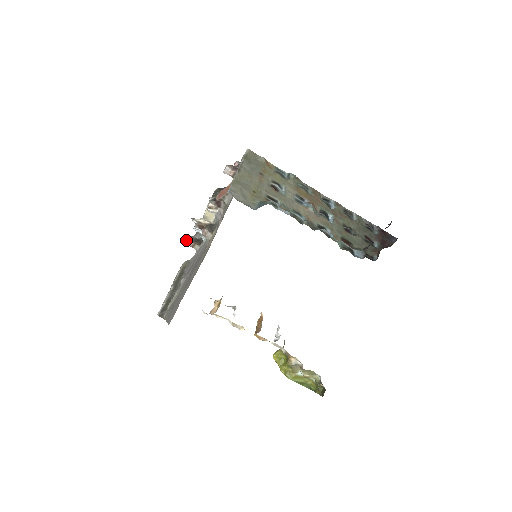
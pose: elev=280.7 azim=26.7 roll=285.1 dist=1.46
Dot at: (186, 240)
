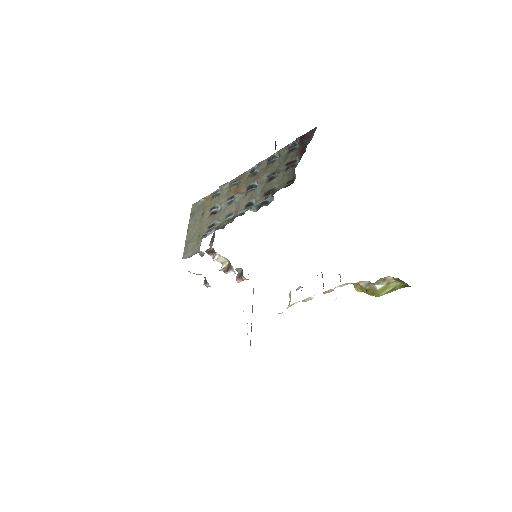
Dot at: occluded
